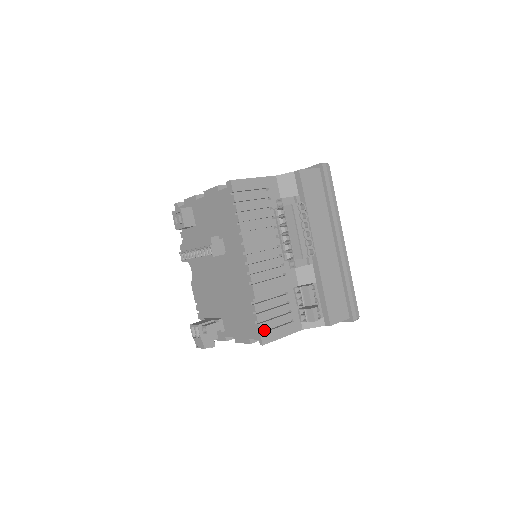
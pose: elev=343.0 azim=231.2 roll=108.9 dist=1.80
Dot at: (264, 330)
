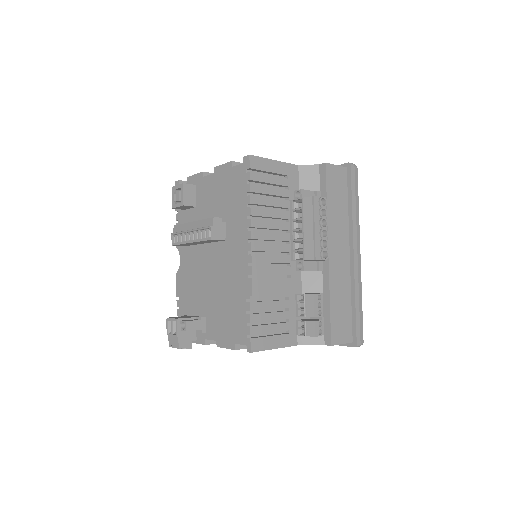
Dot at: (255, 335)
